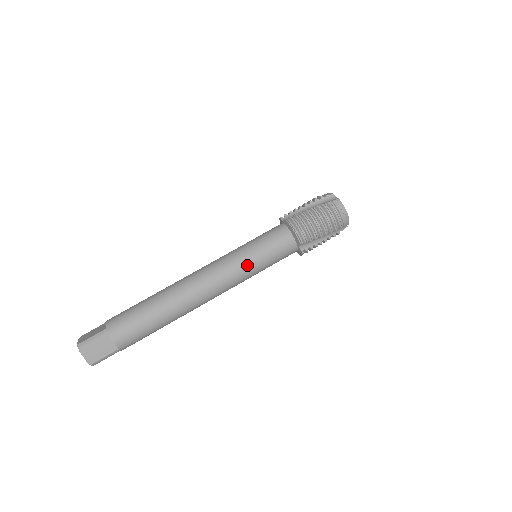
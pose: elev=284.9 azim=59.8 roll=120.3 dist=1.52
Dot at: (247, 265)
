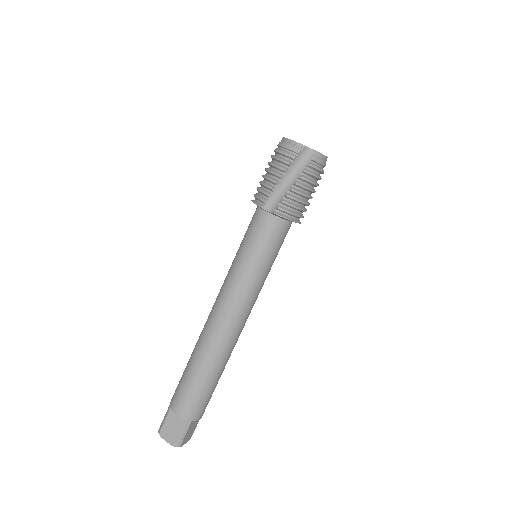
Dot at: (264, 279)
